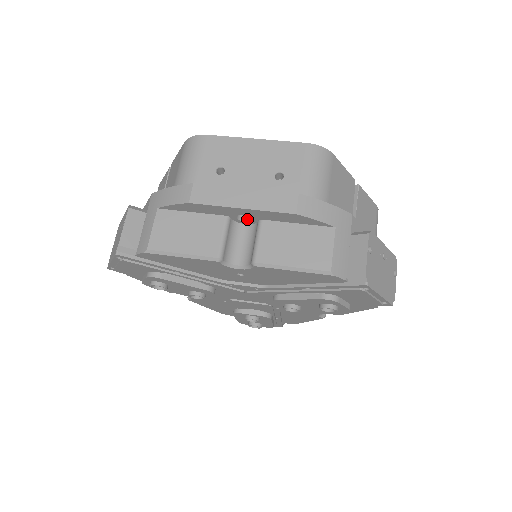
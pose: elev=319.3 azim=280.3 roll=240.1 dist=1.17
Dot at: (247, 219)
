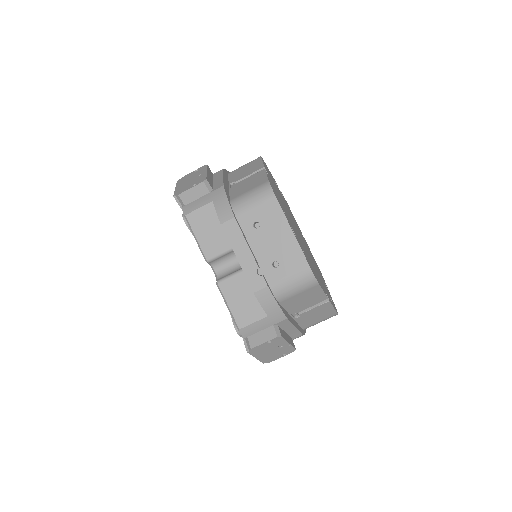
Dot at: occluded
